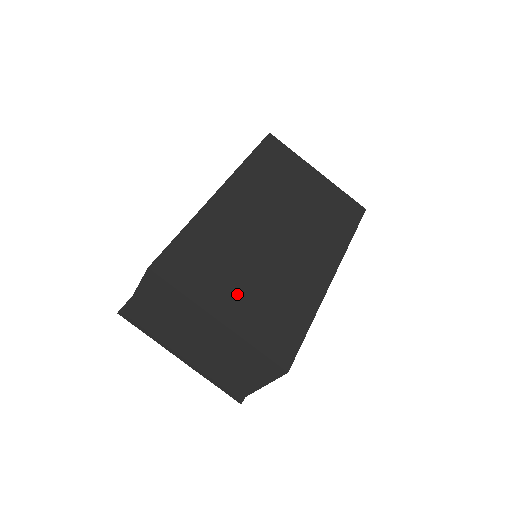
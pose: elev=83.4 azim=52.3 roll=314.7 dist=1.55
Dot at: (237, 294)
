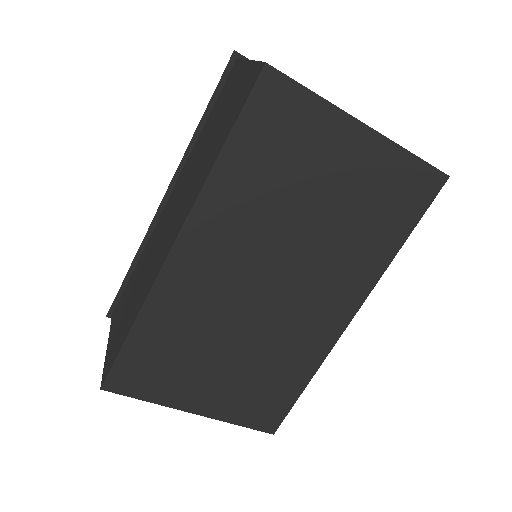
Dot at: (213, 382)
